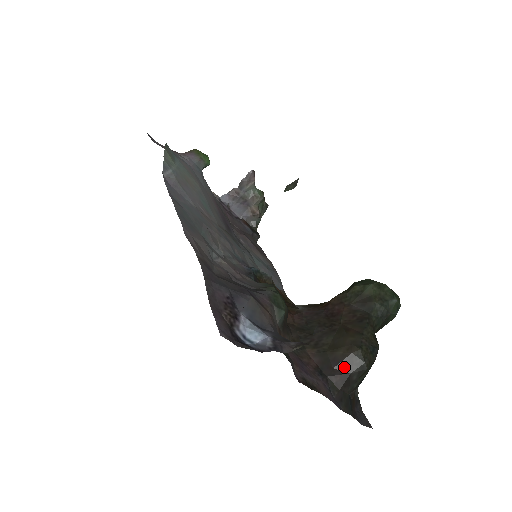
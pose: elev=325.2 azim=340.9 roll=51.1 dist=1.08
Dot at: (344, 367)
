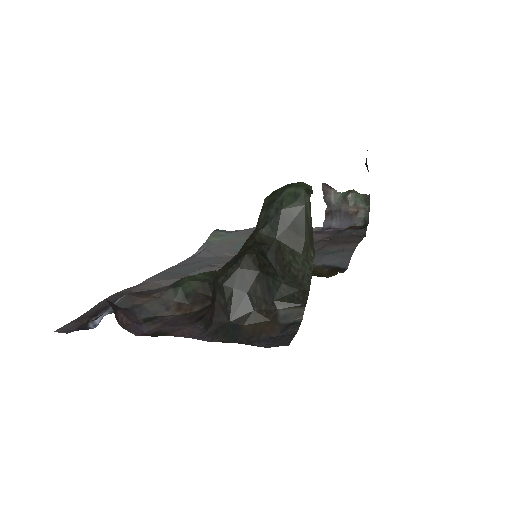
Dot at: (213, 298)
